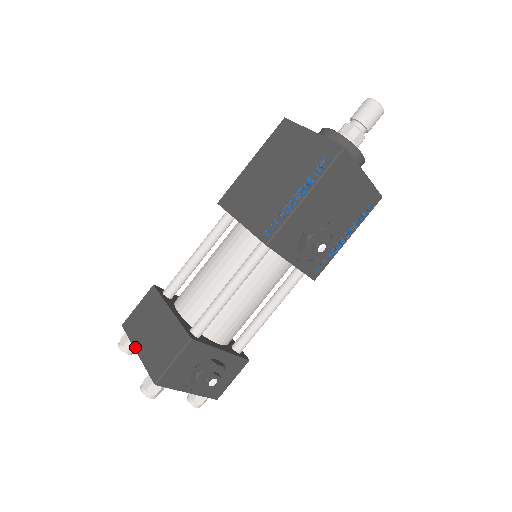
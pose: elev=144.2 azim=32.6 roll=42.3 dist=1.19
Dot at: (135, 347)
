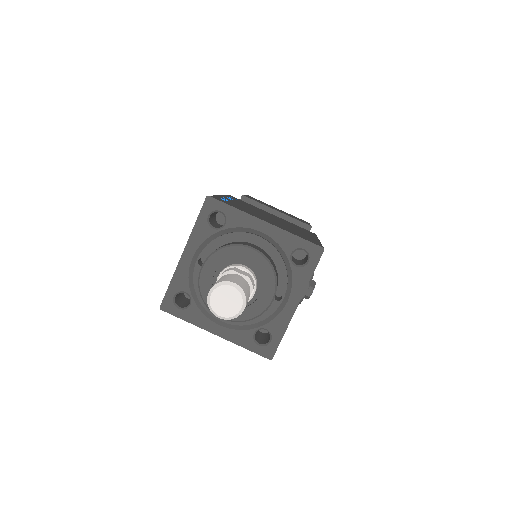
Dot at: occluded
